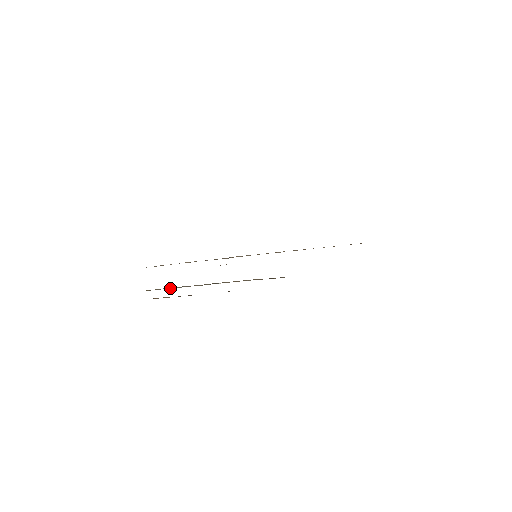
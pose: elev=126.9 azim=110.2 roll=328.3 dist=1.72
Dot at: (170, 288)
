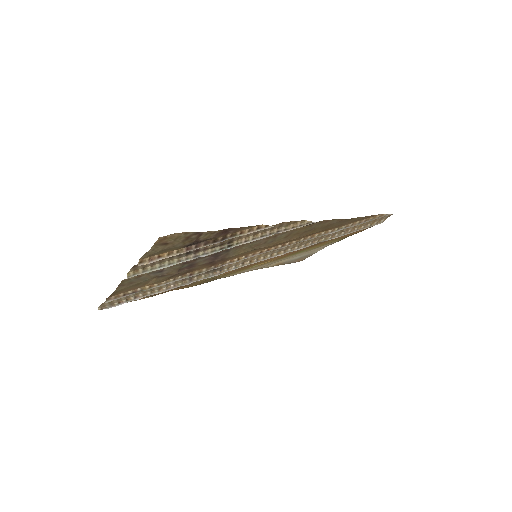
Dot at: (163, 266)
